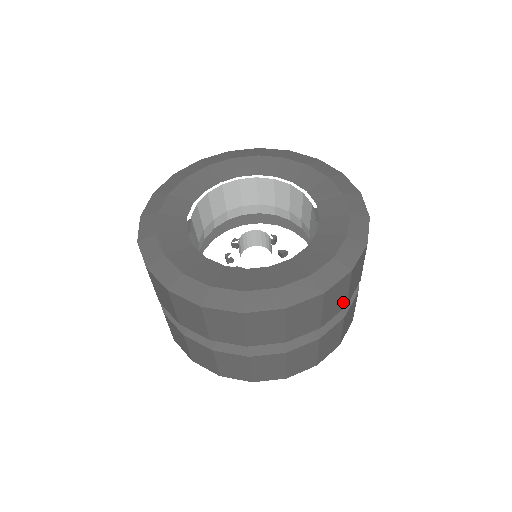
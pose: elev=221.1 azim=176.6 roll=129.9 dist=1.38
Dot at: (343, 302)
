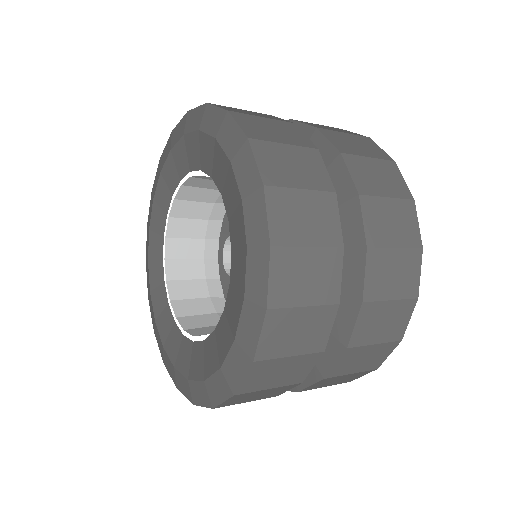
Dot at: (306, 358)
